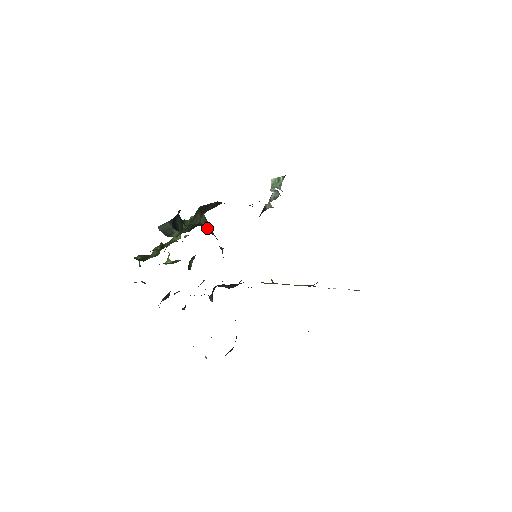
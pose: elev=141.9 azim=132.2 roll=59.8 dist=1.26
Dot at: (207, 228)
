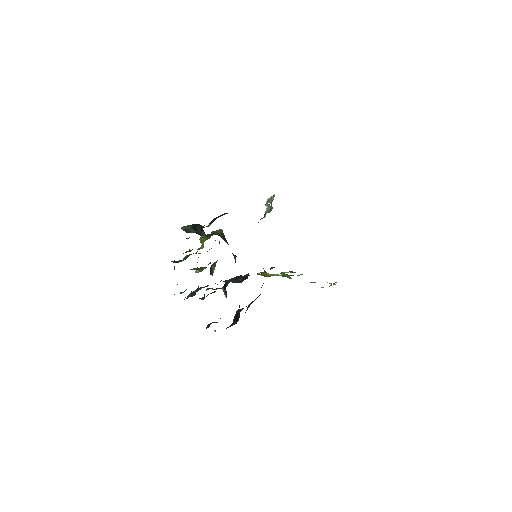
Dot at: (222, 237)
